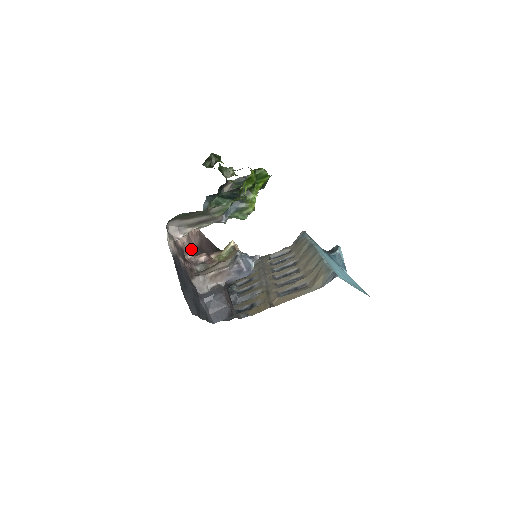
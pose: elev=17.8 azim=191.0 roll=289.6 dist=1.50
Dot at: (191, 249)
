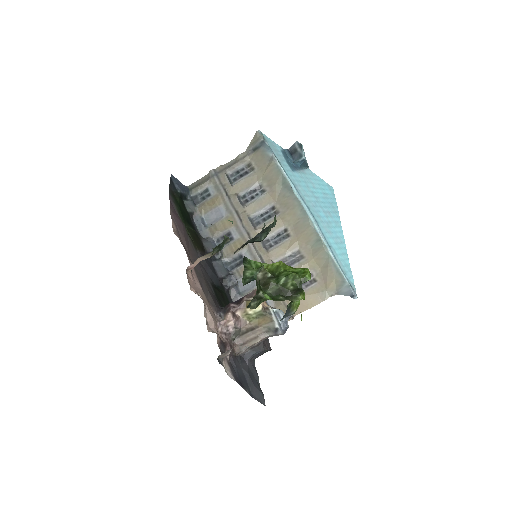
Dot at: (209, 308)
